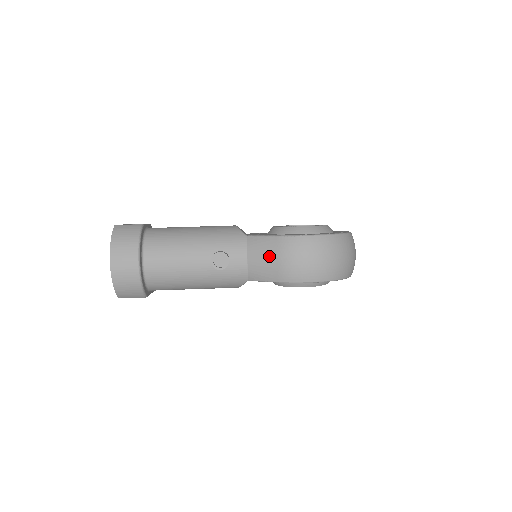
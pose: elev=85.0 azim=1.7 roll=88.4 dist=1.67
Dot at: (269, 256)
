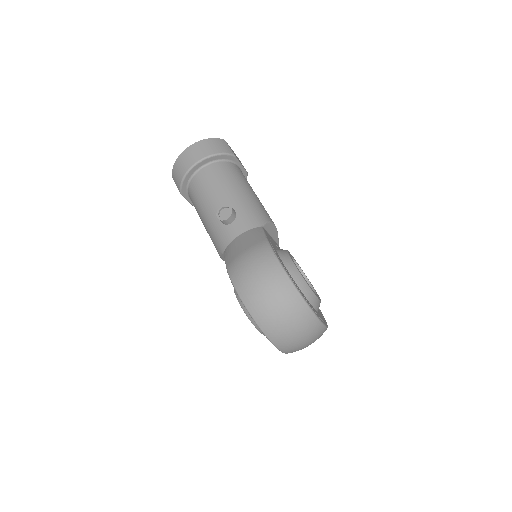
Dot at: (246, 244)
